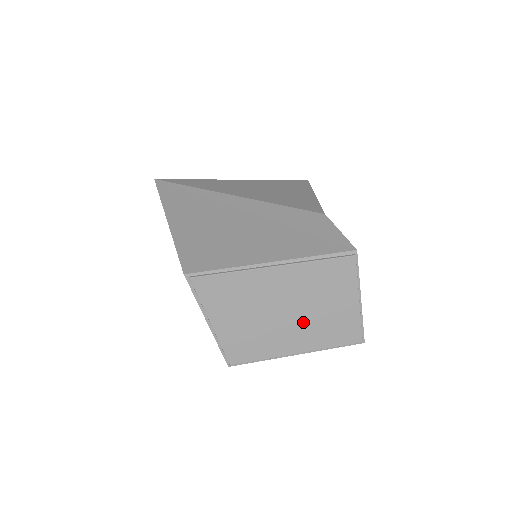
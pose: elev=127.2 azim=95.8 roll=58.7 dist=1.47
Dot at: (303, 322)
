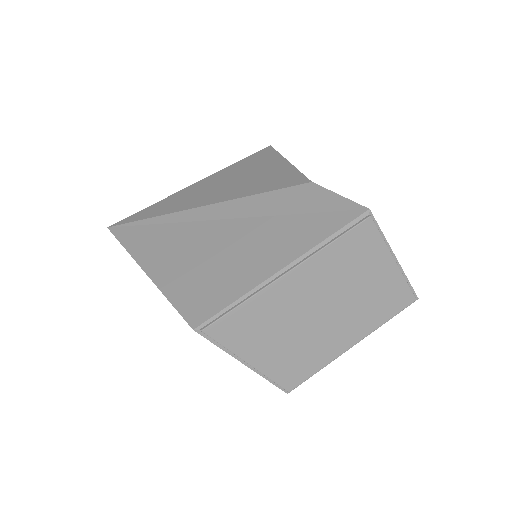
Dot at: (345, 312)
